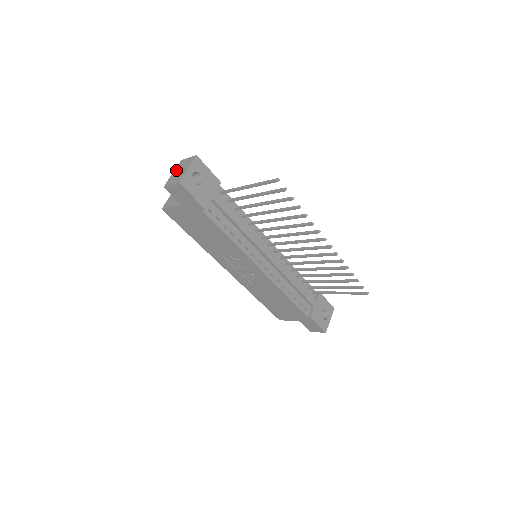
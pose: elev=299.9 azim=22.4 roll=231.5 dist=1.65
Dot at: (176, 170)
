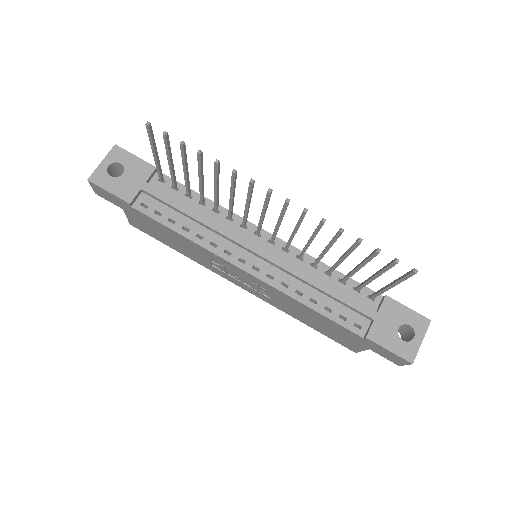
Dot at: occluded
